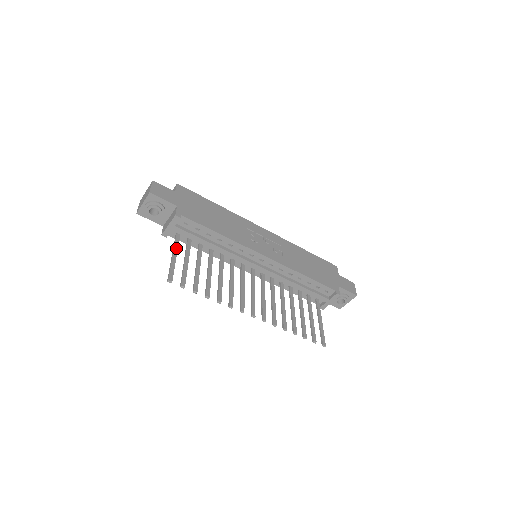
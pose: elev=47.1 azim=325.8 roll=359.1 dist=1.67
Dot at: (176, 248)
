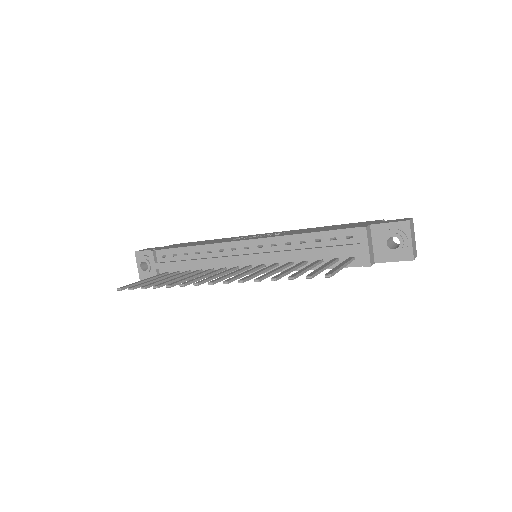
Dot at: (152, 277)
